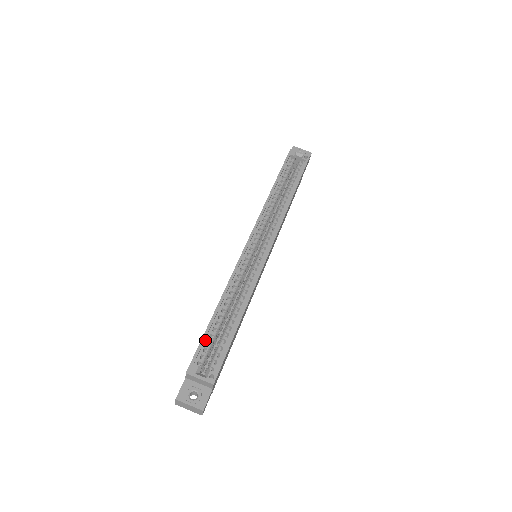
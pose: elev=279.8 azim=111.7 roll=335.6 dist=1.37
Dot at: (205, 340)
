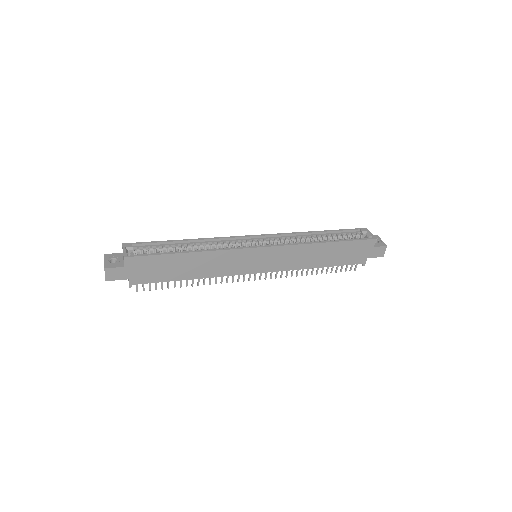
Dot at: (155, 245)
